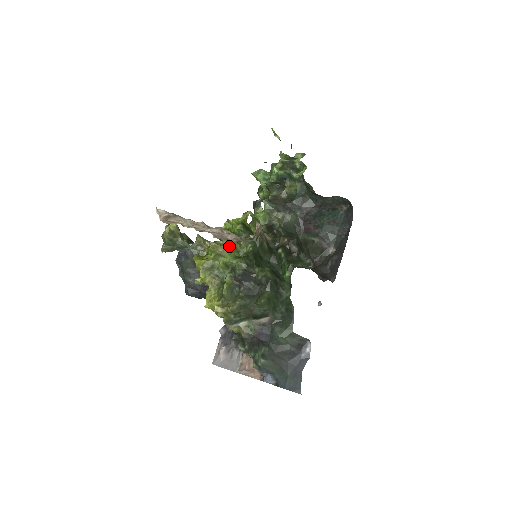
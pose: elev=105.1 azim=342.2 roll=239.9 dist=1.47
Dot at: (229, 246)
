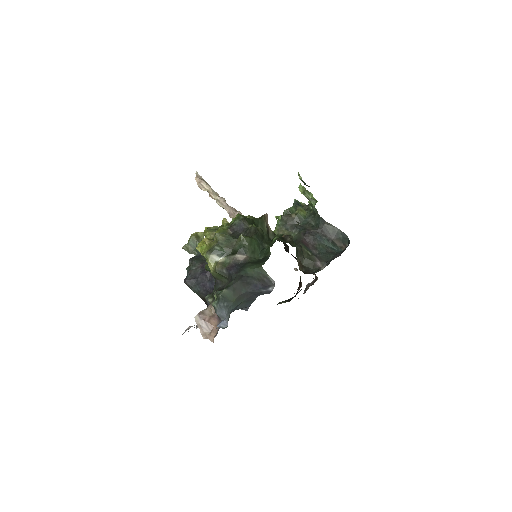
Dot at: occluded
